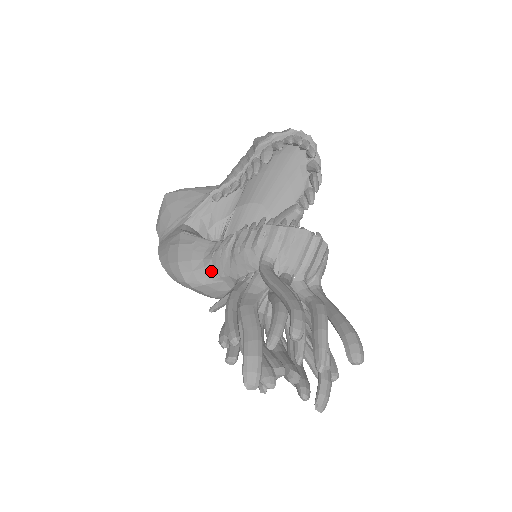
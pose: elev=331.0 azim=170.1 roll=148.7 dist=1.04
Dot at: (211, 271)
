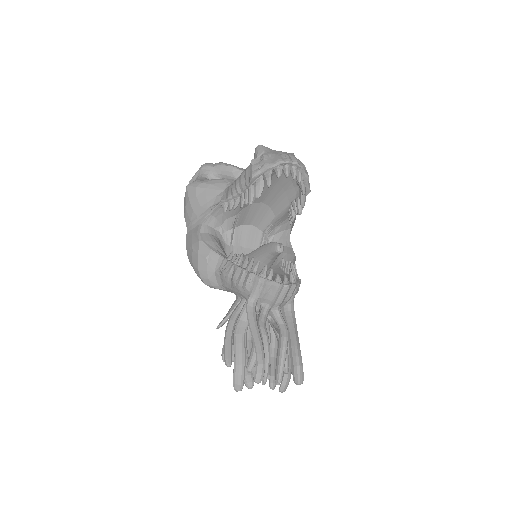
Dot at: (220, 283)
